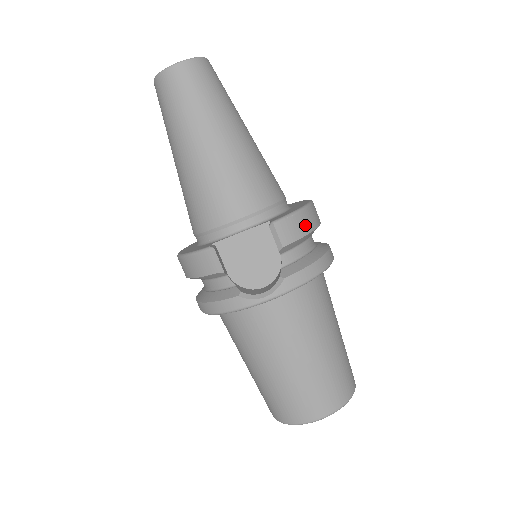
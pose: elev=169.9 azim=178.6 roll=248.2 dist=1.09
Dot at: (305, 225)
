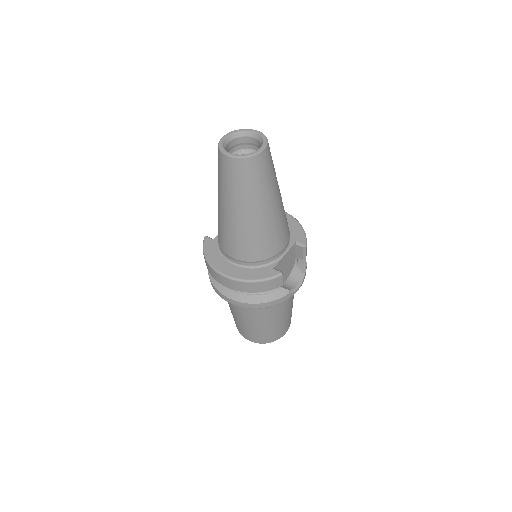
Dot at: occluded
